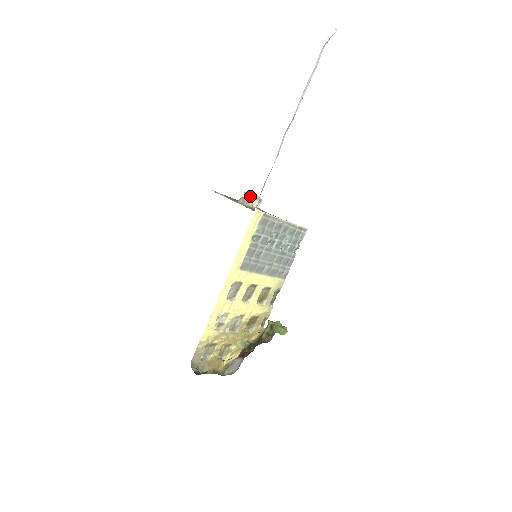
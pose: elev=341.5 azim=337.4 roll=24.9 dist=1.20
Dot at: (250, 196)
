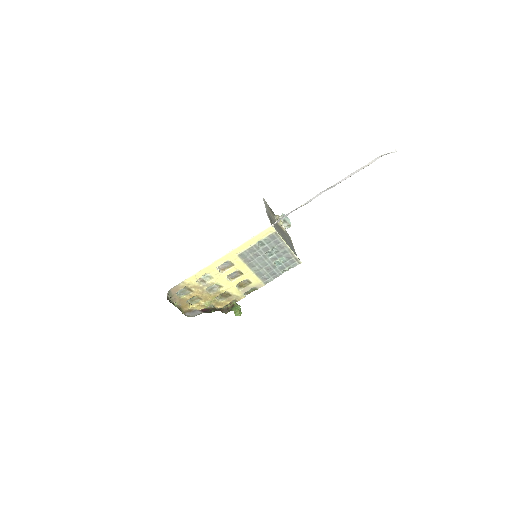
Dot at: (284, 218)
